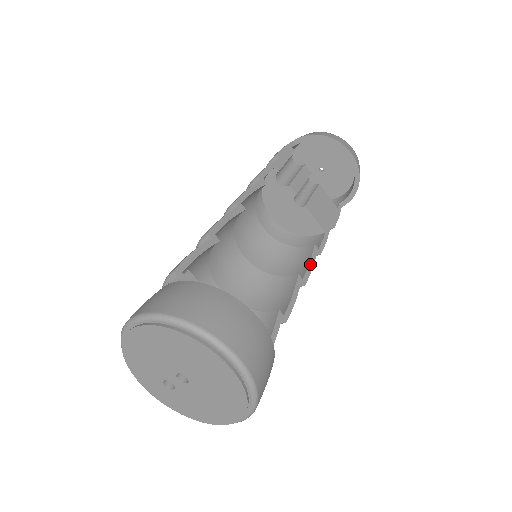
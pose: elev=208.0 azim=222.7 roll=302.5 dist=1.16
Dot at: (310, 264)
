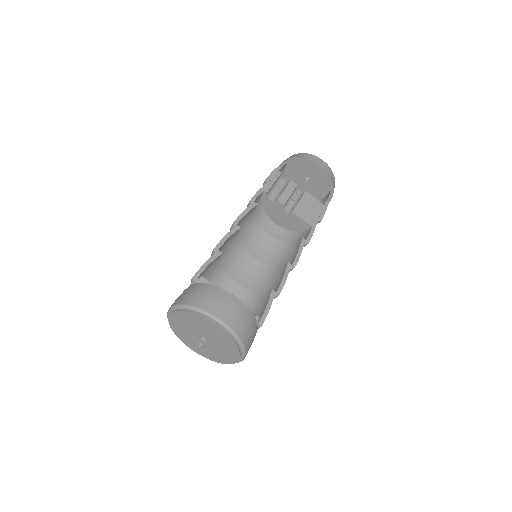
Dot at: (298, 253)
